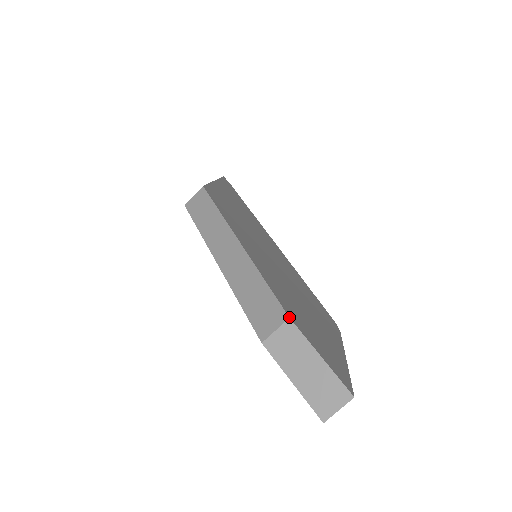
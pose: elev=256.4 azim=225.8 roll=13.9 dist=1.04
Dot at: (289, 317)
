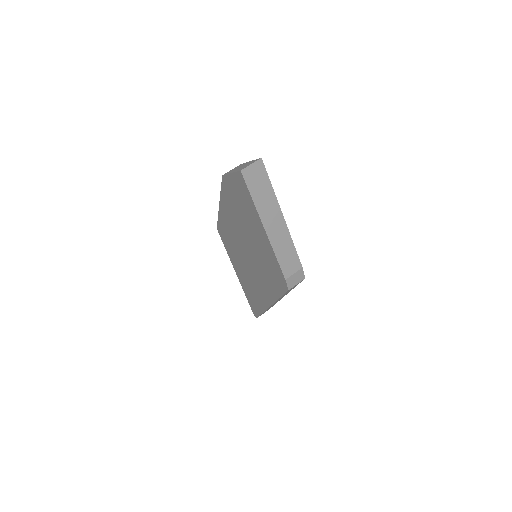
Dot at: occluded
